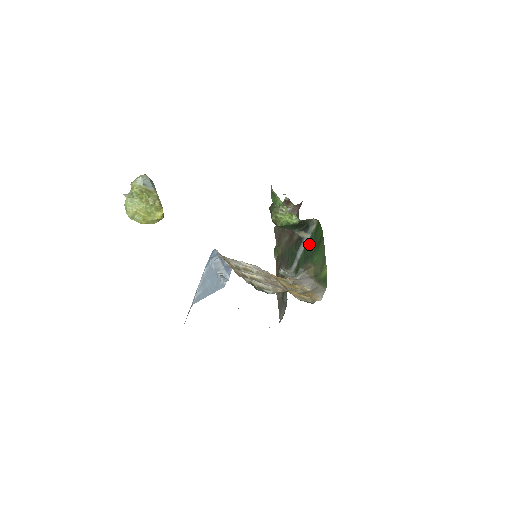
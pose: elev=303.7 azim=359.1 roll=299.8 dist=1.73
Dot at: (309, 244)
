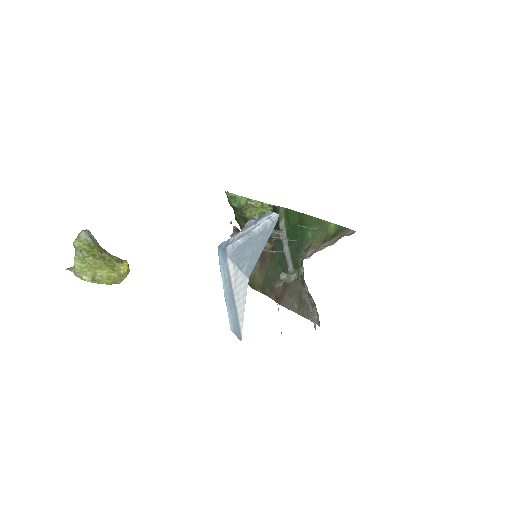
Dot at: (290, 236)
